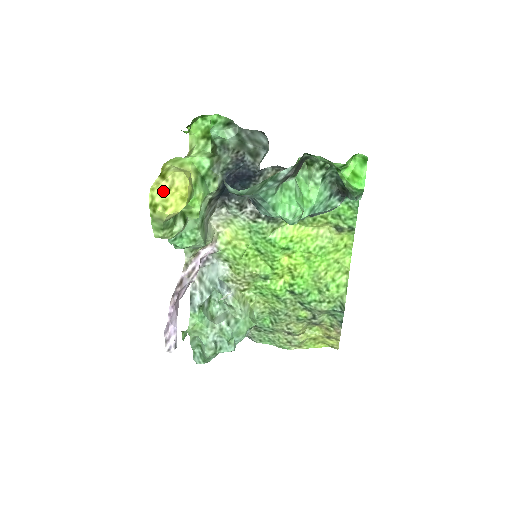
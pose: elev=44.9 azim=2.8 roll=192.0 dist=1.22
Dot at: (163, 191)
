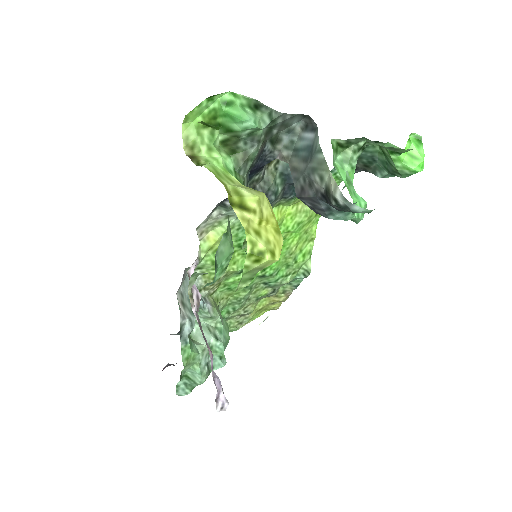
Dot at: (256, 229)
